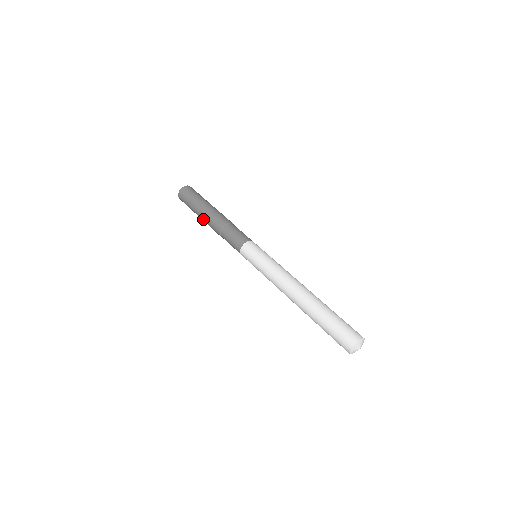
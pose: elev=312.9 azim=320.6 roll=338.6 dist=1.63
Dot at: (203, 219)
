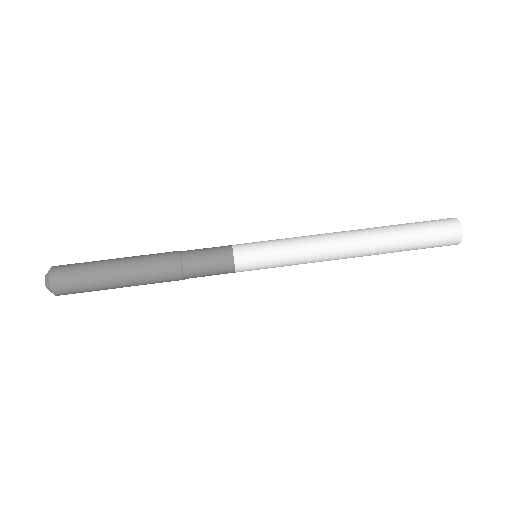
Dot at: occluded
